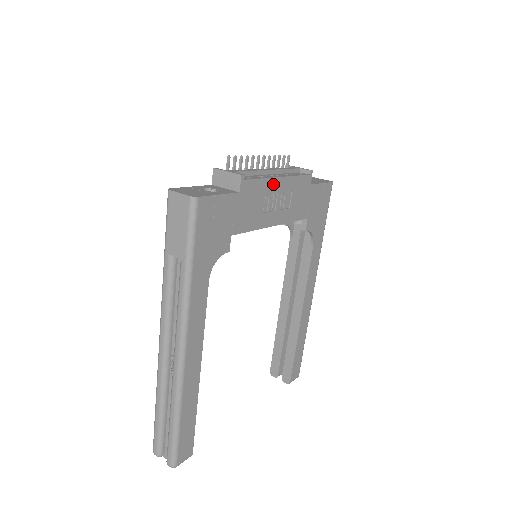
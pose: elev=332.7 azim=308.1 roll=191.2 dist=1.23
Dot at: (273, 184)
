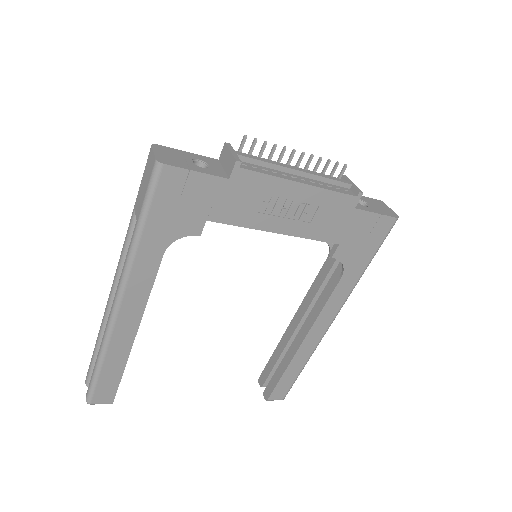
Dot at: (288, 187)
